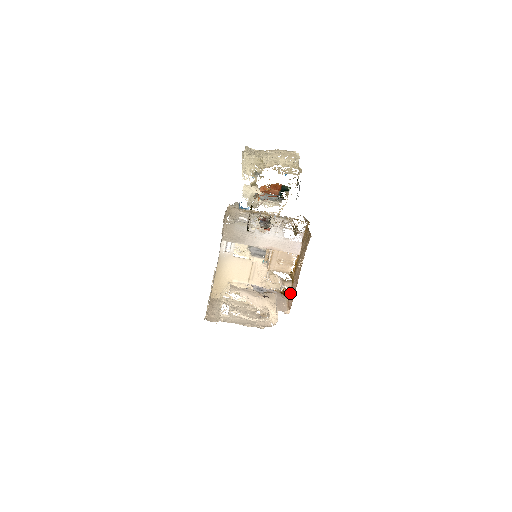
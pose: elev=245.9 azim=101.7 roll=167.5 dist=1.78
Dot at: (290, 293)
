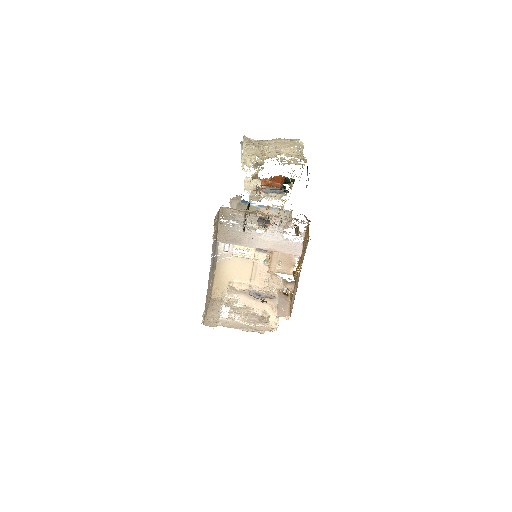
Dot at: (292, 296)
